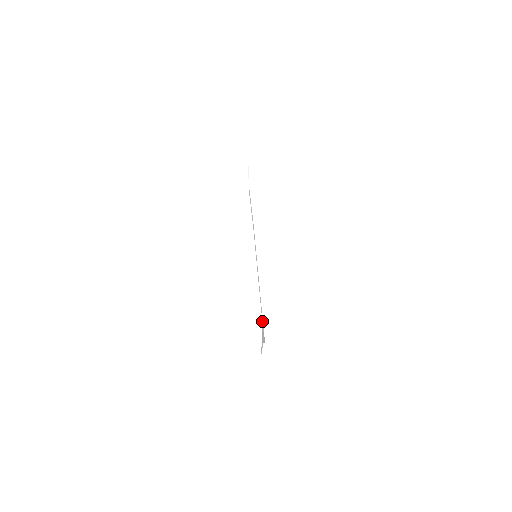
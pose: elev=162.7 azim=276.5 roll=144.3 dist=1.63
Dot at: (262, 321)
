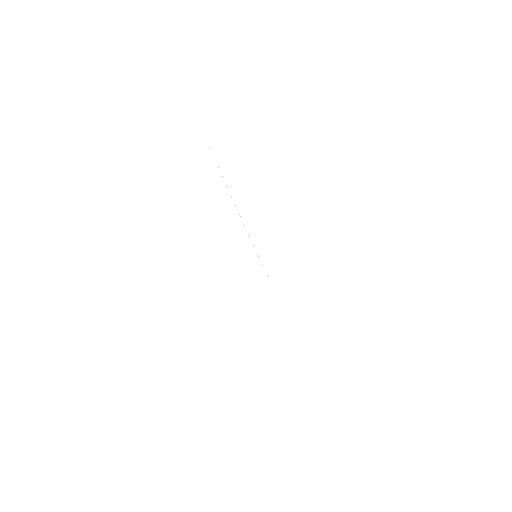
Dot at: occluded
